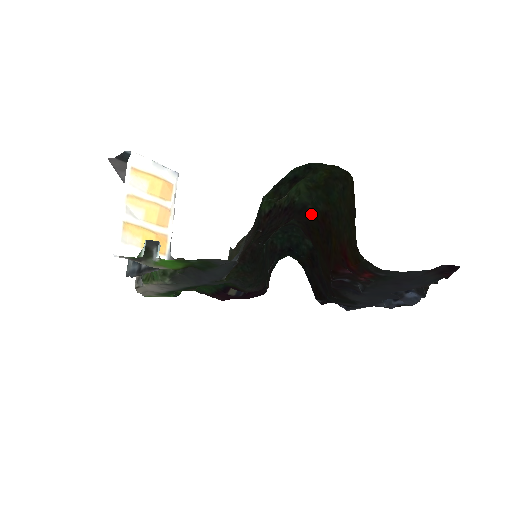
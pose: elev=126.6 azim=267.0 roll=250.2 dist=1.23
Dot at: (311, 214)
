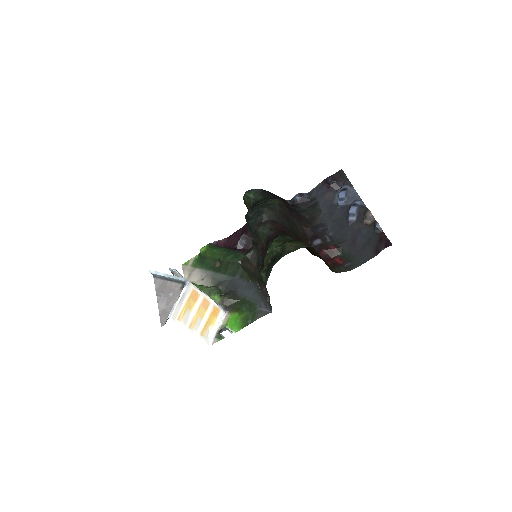
Dot at: (282, 235)
